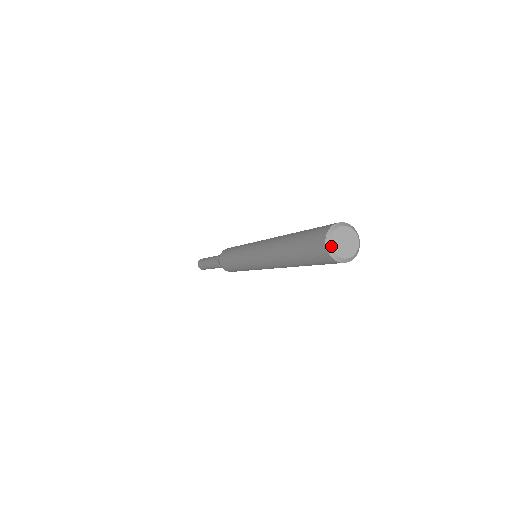
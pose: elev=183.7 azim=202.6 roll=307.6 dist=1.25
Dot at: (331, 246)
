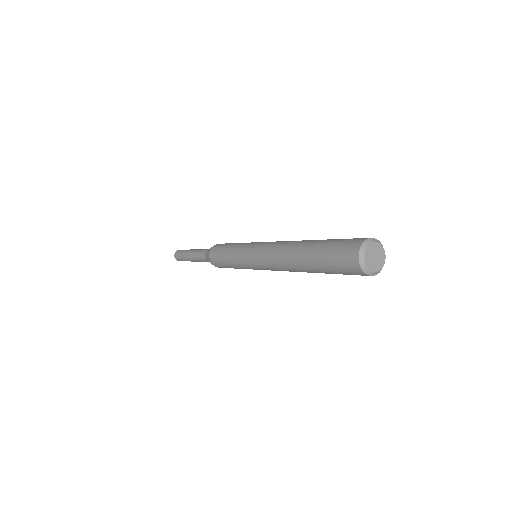
Dot at: (364, 252)
